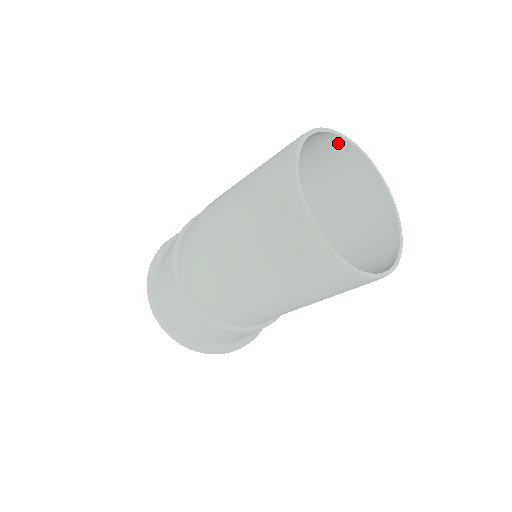
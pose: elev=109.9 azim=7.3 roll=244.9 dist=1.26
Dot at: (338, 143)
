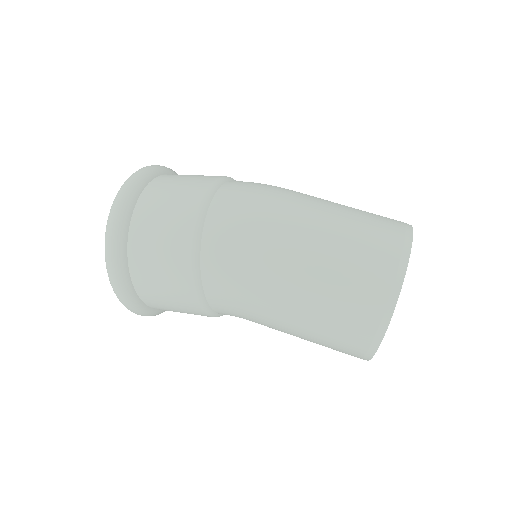
Dot at: occluded
